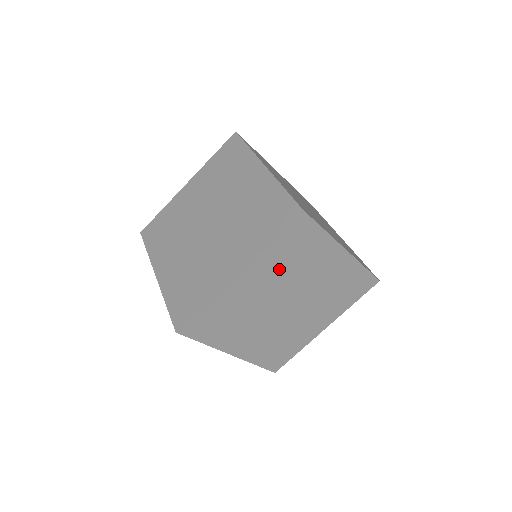
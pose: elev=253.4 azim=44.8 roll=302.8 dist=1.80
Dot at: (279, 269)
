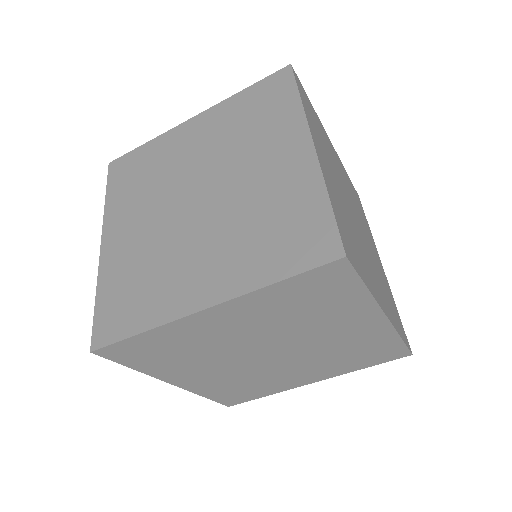
Dot at: (274, 317)
